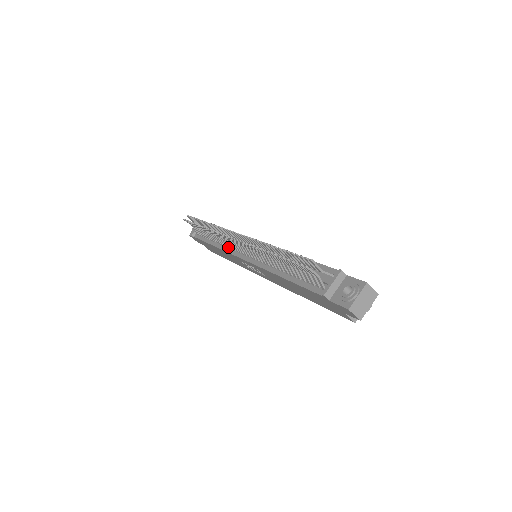
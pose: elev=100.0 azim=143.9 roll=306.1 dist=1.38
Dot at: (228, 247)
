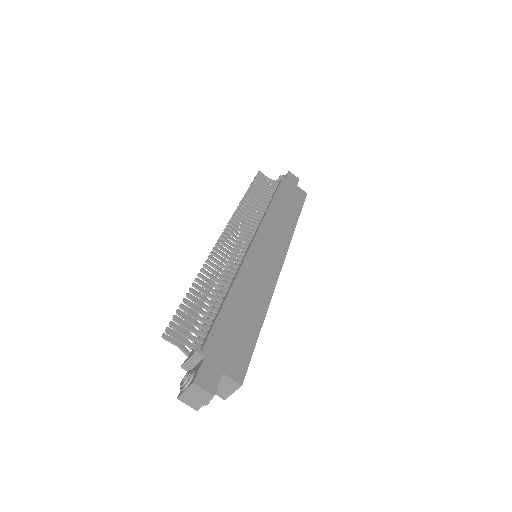
Dot at: occluded
